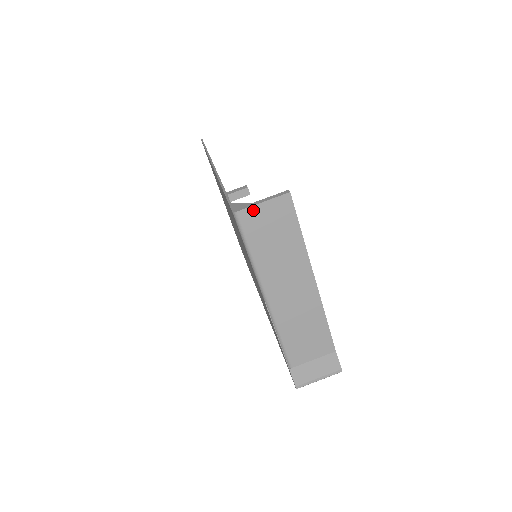
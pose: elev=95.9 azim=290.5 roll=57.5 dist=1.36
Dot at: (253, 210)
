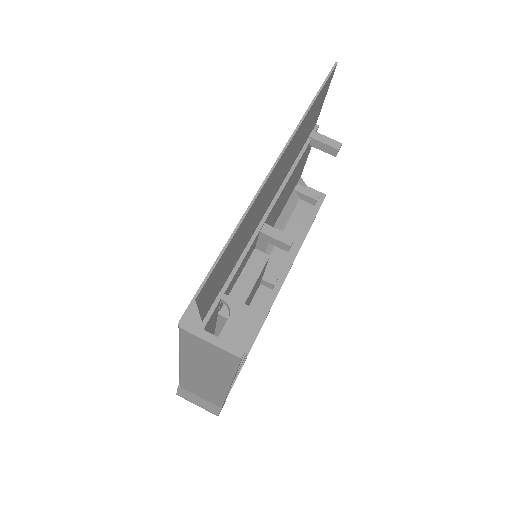
Dot at: (197, 338)
